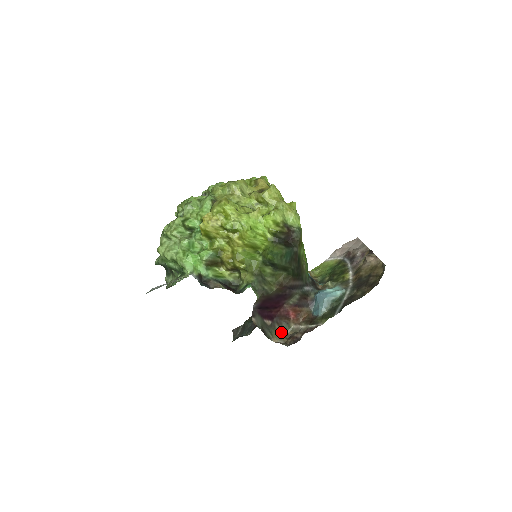
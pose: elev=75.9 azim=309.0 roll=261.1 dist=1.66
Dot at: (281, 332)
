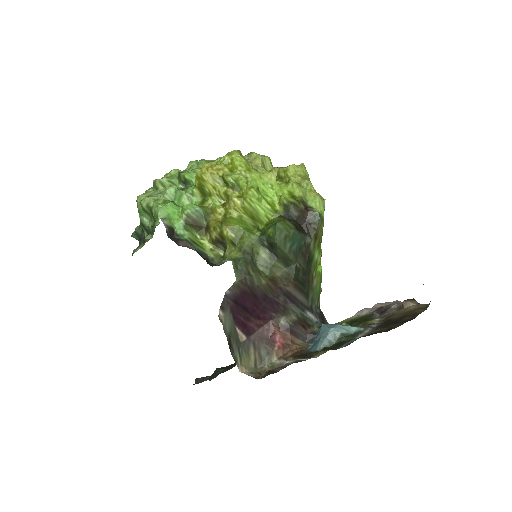
Dot at: (255, 363)
